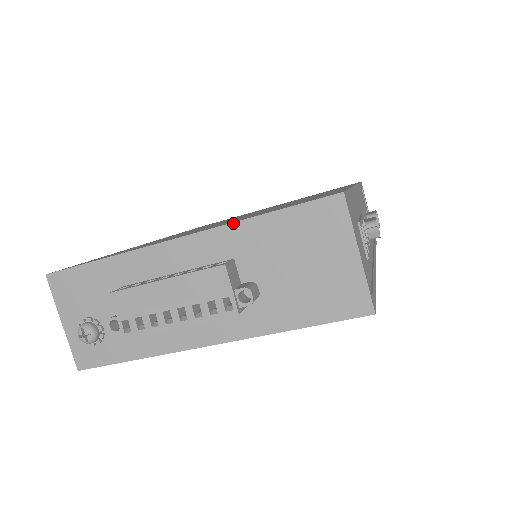
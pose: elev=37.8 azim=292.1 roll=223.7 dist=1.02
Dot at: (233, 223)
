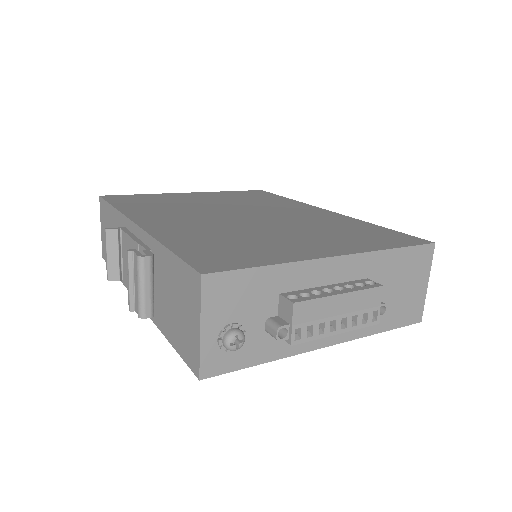
Dot at: (376, 251)
